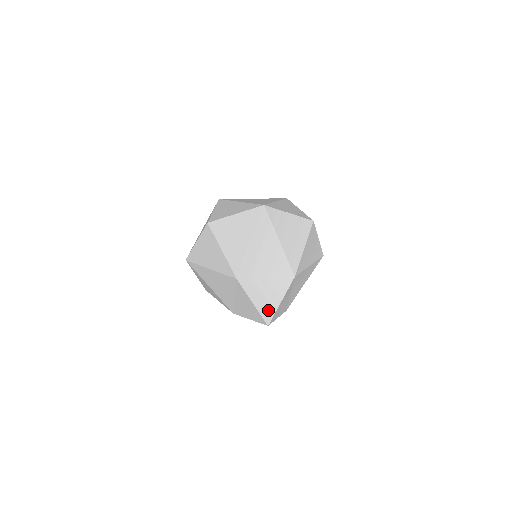
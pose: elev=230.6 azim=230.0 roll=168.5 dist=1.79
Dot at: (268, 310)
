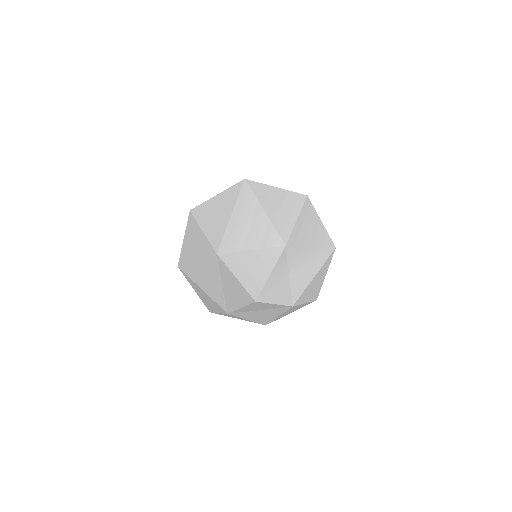
Dot at: (255, 284)
